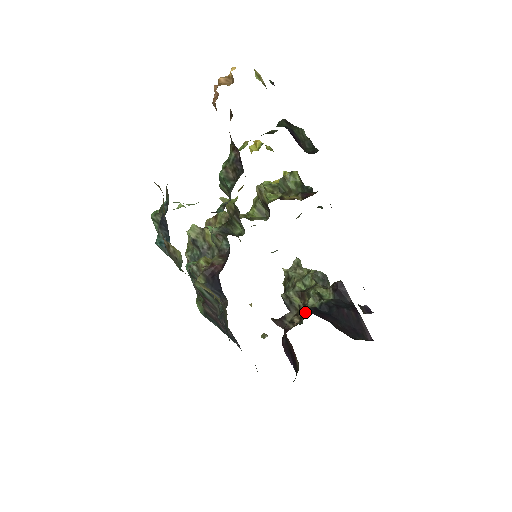
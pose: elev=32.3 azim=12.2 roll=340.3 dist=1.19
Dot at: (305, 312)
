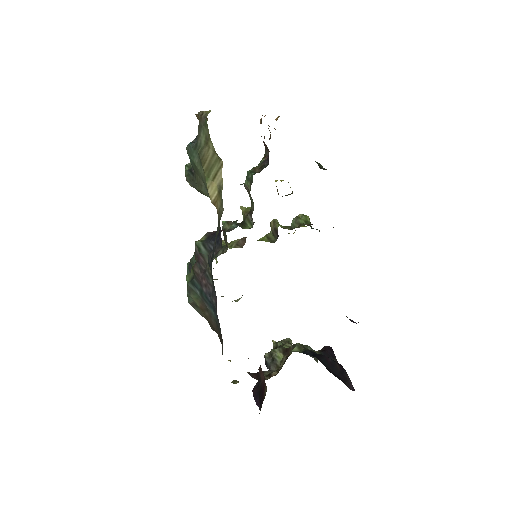
Dot at: occluded
